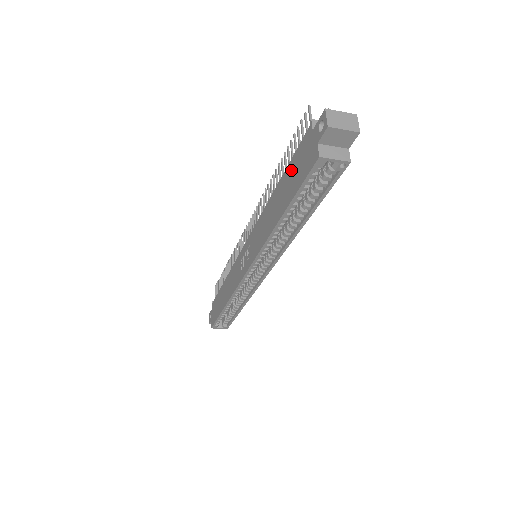
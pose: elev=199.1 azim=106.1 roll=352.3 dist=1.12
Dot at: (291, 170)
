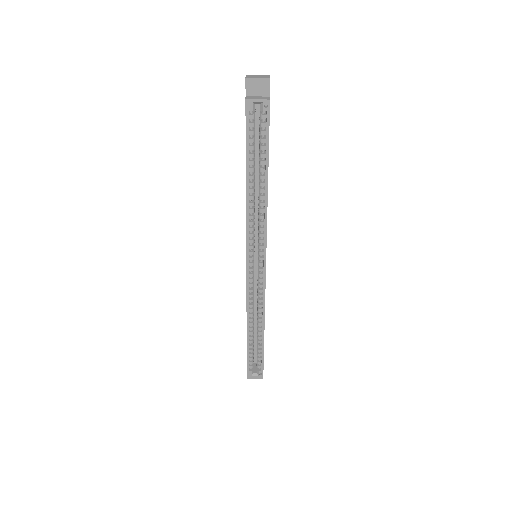
Dot at: occluded
